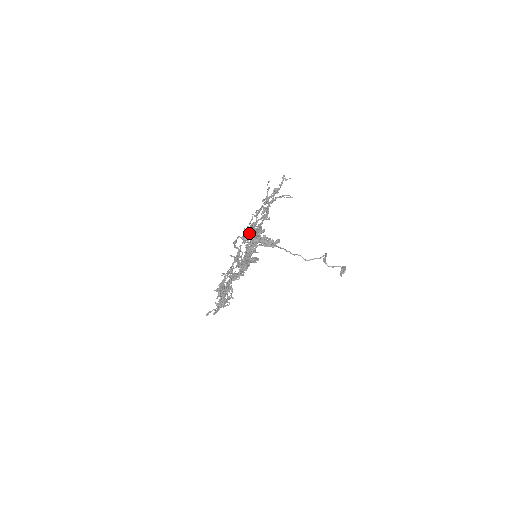
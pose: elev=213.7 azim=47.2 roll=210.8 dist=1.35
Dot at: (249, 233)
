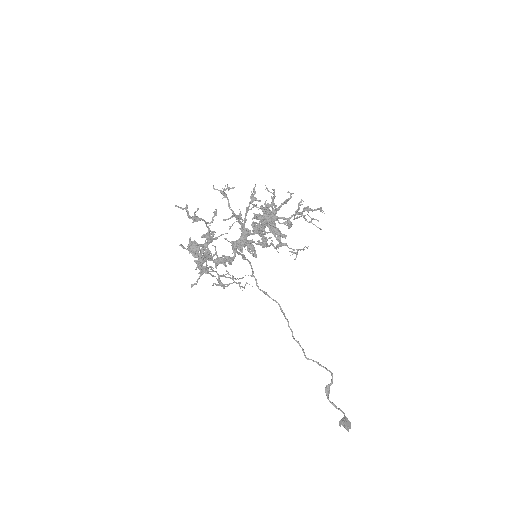
Dot at: (263, 236)
